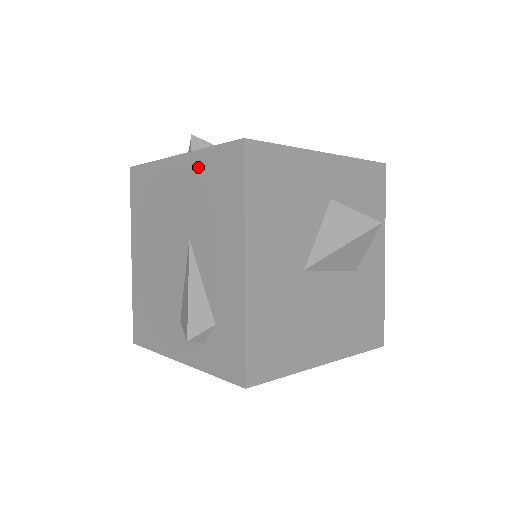
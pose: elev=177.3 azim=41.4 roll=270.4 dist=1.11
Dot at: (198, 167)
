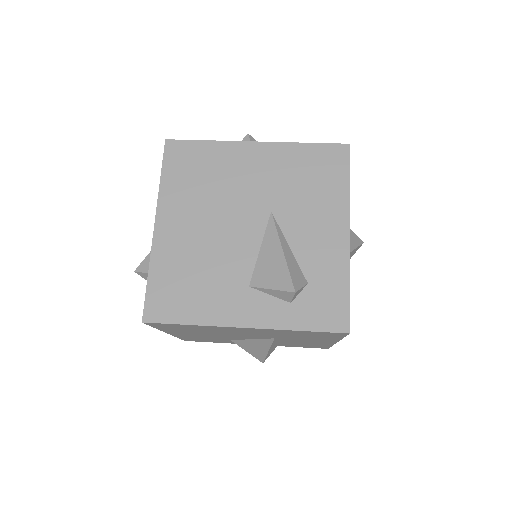
Dot at: (289, 155)
